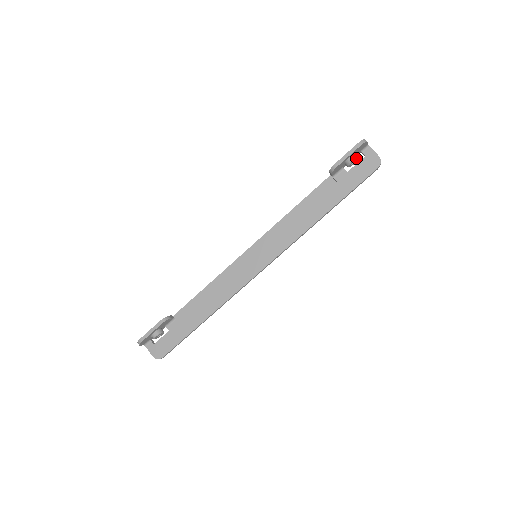
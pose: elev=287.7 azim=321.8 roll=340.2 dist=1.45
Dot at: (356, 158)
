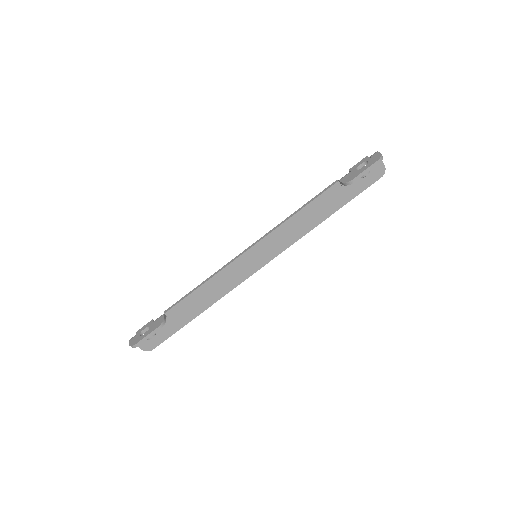
Dot at: occluded
